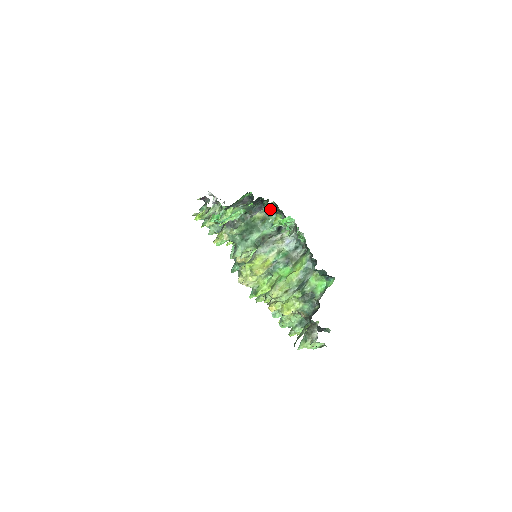
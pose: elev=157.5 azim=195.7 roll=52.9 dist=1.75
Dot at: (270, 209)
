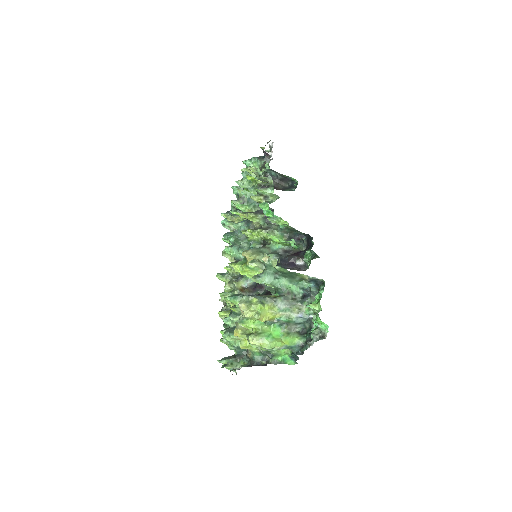
Dot at: (316, 279)
